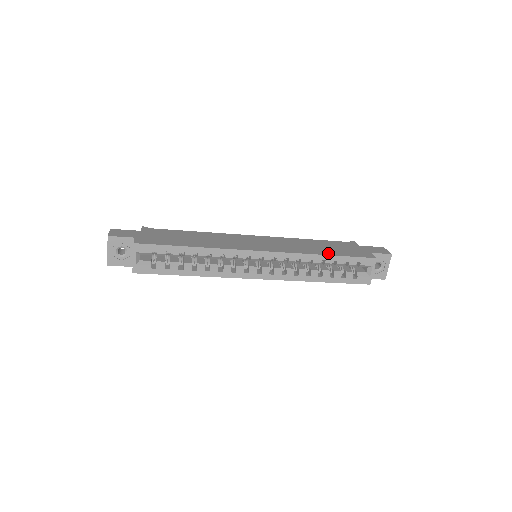
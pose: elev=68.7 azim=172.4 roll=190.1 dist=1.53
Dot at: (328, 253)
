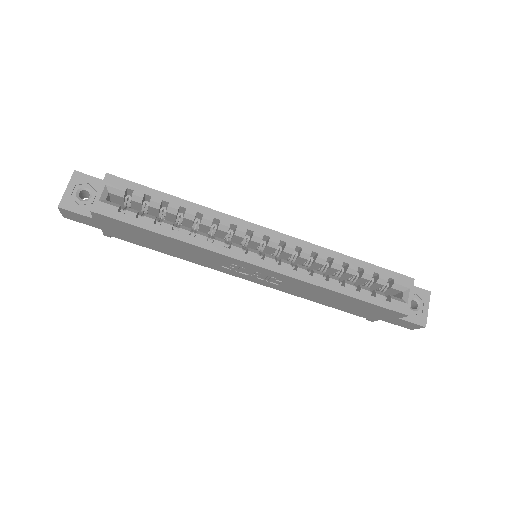
Dot at: (351, 259)
